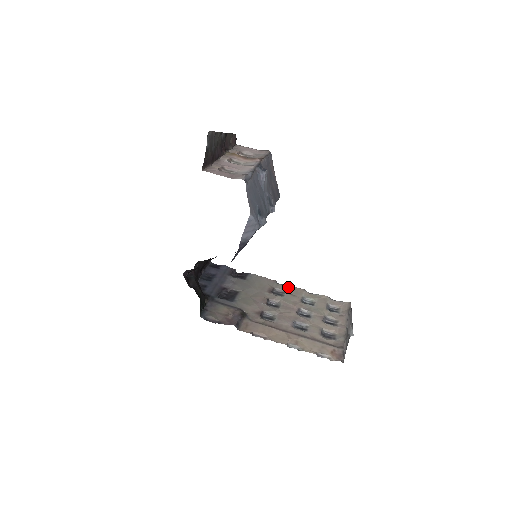
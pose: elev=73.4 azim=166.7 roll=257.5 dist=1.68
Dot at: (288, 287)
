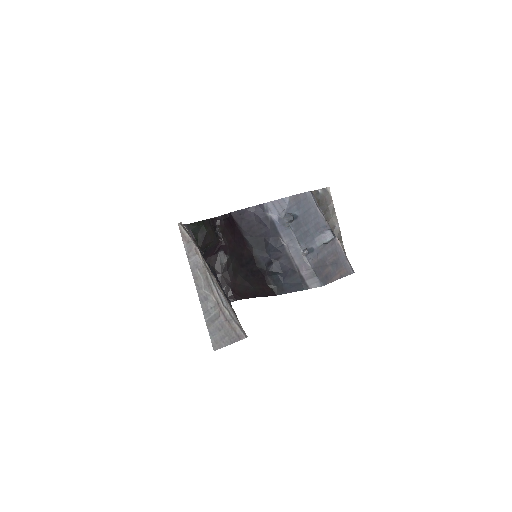
Dot at: occluded
